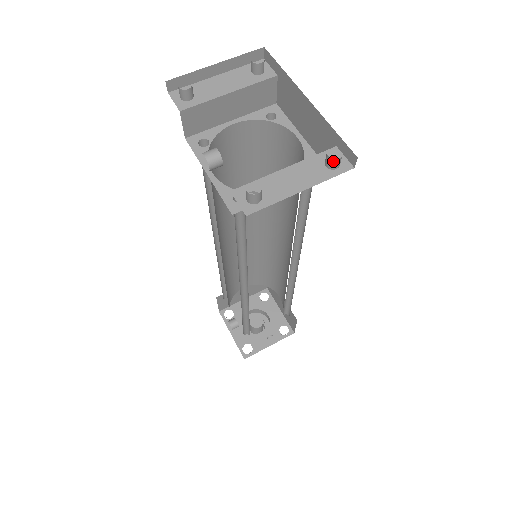
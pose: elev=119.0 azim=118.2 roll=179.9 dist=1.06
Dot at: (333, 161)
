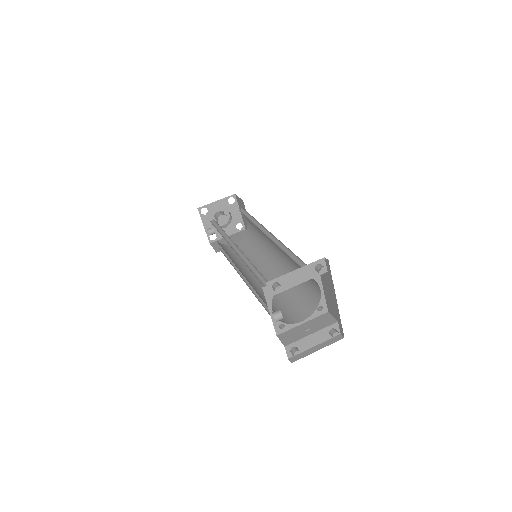
Dot at: (334, 338)
